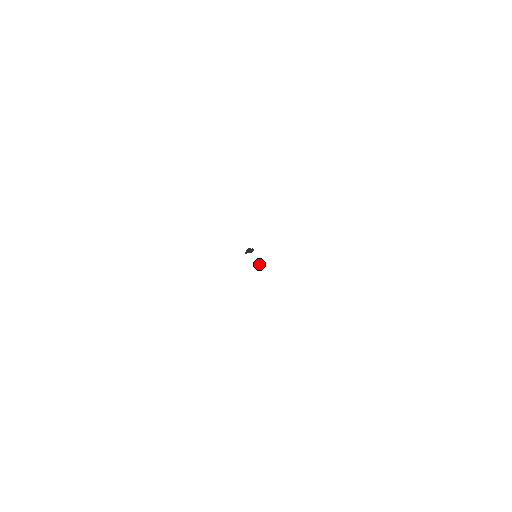
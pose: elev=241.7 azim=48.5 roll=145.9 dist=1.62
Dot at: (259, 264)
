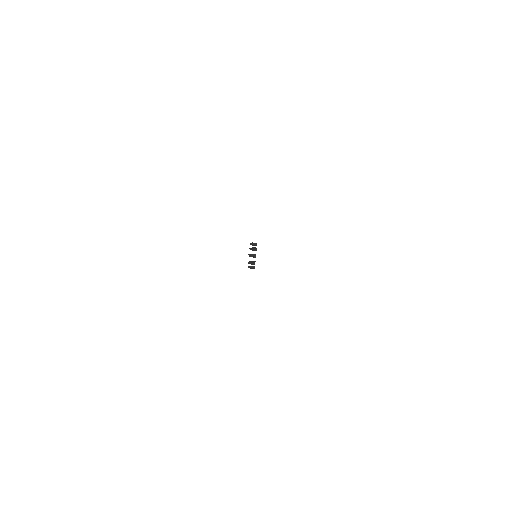
Dot at: (253, 261)
